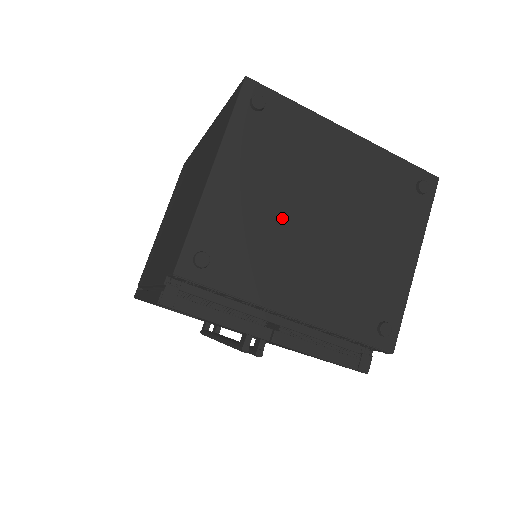
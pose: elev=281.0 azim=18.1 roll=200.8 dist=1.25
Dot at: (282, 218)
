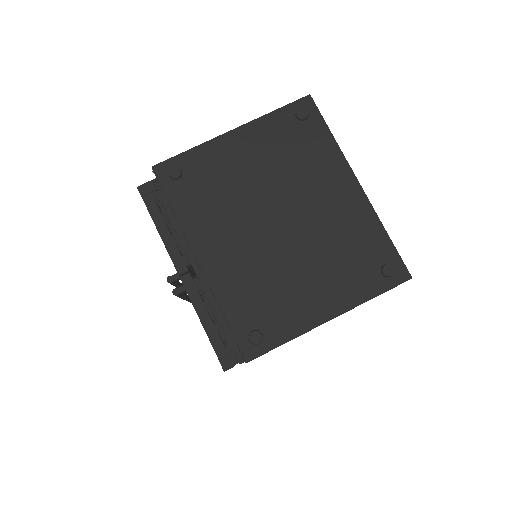
Dot at: (252, 195)
